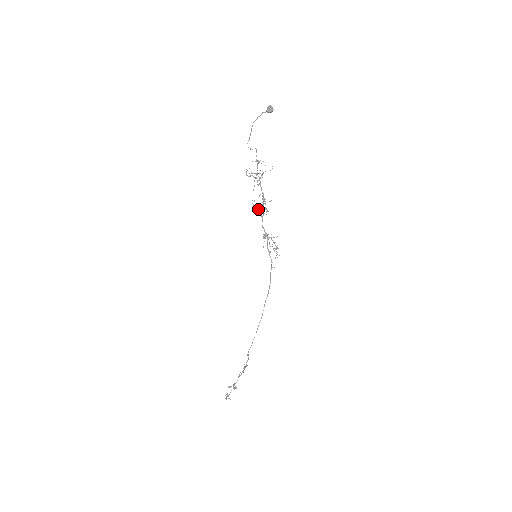
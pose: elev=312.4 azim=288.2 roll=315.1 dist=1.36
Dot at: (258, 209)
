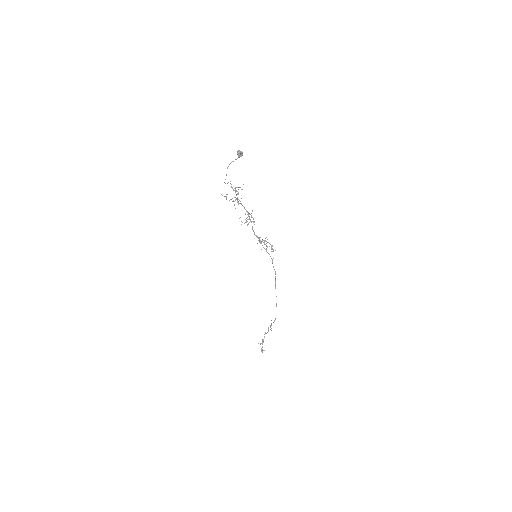
Dot at: (246, 222)
